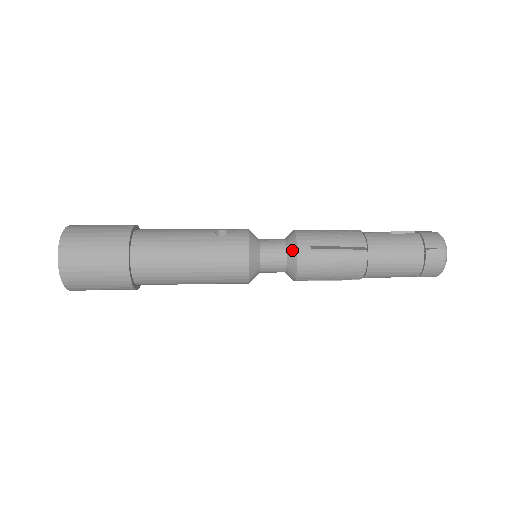
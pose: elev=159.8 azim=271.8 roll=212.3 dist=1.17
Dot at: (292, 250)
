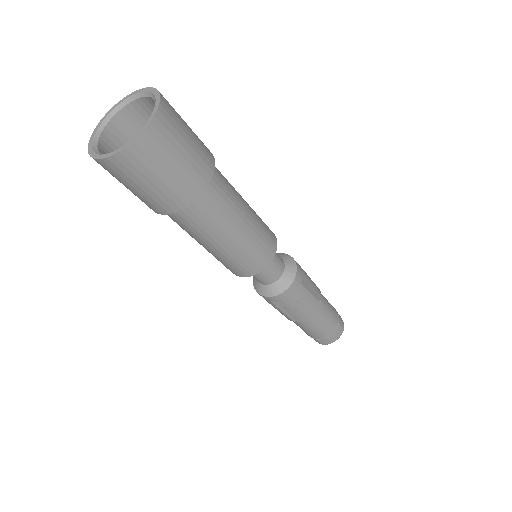
Dot at: occluded
